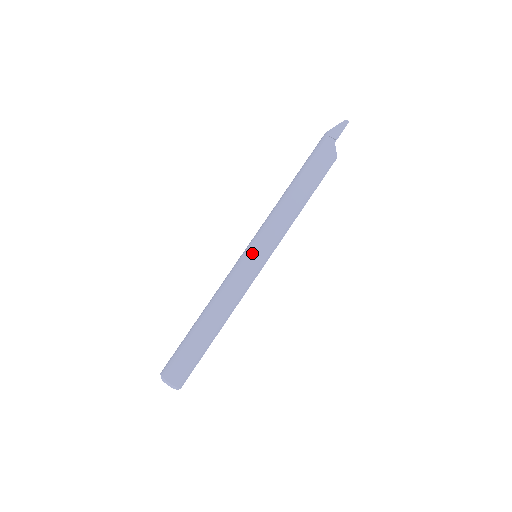
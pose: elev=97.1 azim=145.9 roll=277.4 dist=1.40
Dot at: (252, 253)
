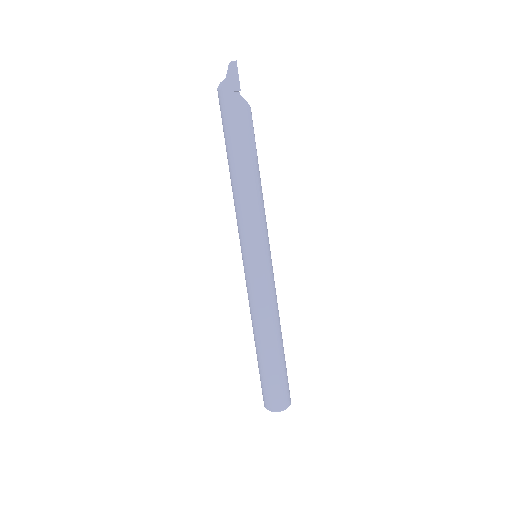
Dot at: (258, 260)
